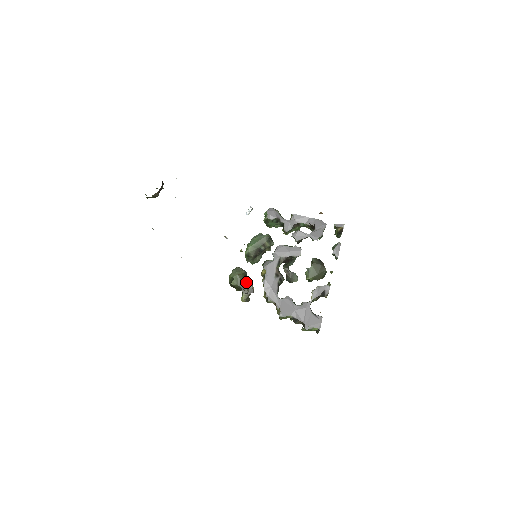
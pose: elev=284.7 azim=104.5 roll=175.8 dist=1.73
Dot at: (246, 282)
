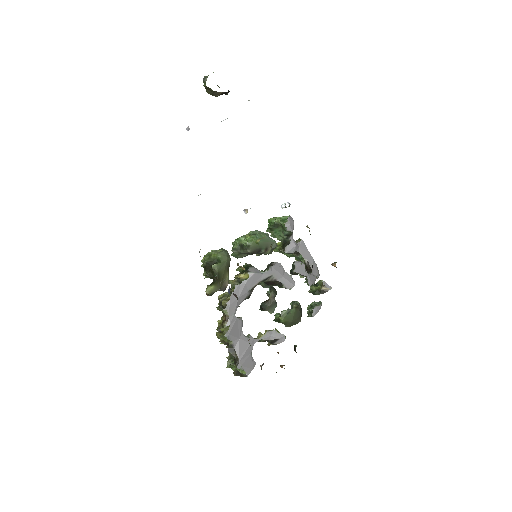
Dot at: (226, 275)
